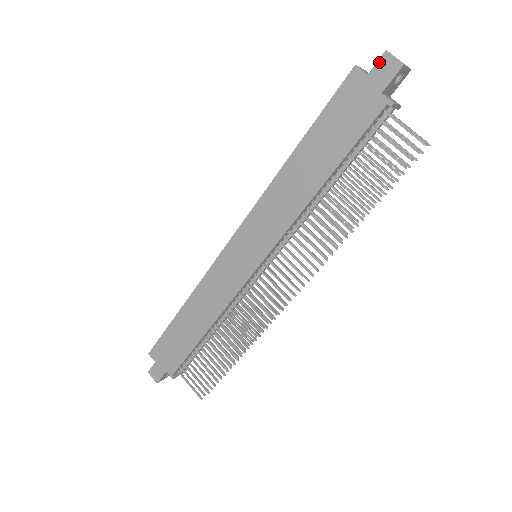
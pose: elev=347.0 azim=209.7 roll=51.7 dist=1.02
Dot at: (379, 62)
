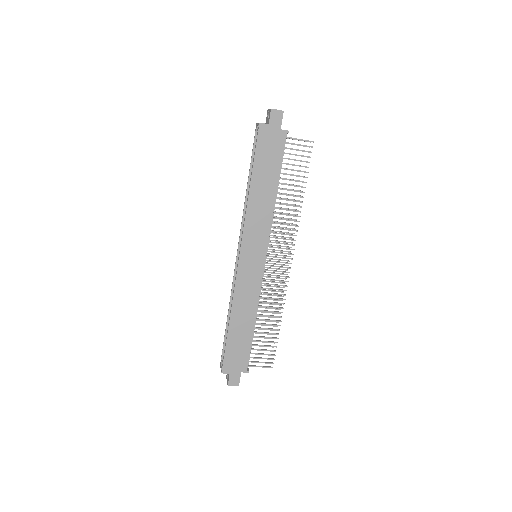
Dot at: (271, 116)
